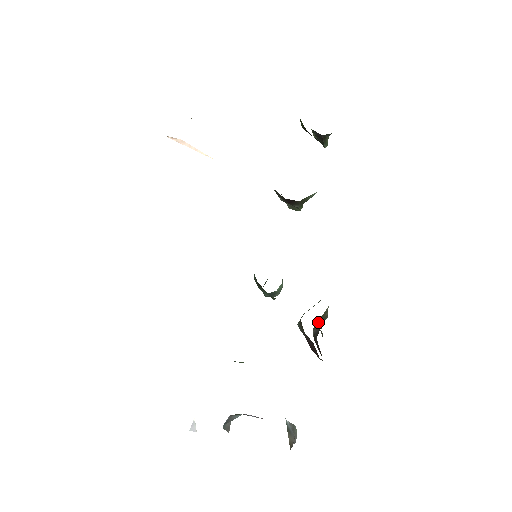
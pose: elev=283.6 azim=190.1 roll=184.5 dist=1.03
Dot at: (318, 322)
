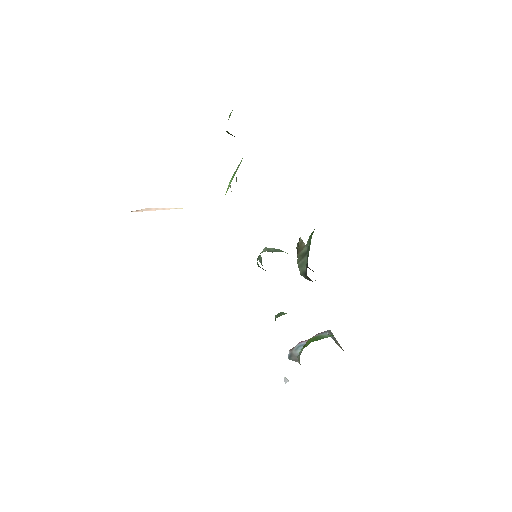
Dot at: (299, 251)
